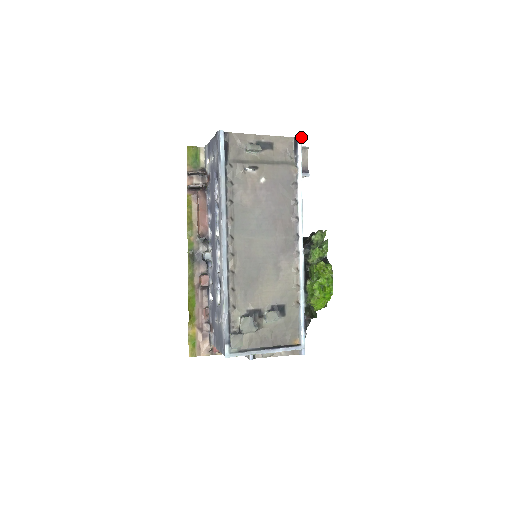
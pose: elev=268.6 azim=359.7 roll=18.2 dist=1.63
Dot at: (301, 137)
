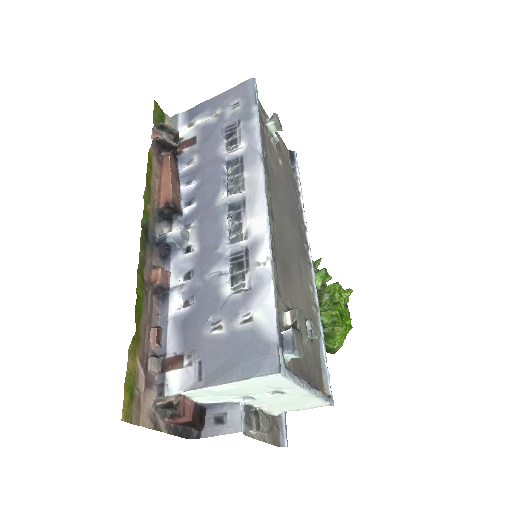
Dot at: (296, 153)
